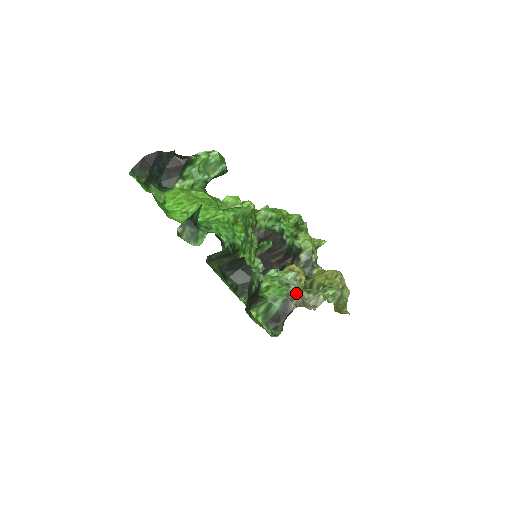
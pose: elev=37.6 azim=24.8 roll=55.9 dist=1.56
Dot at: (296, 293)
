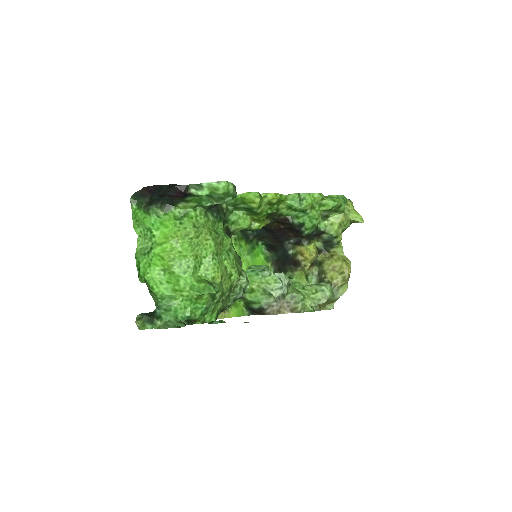
Dot at: (275, 302)
